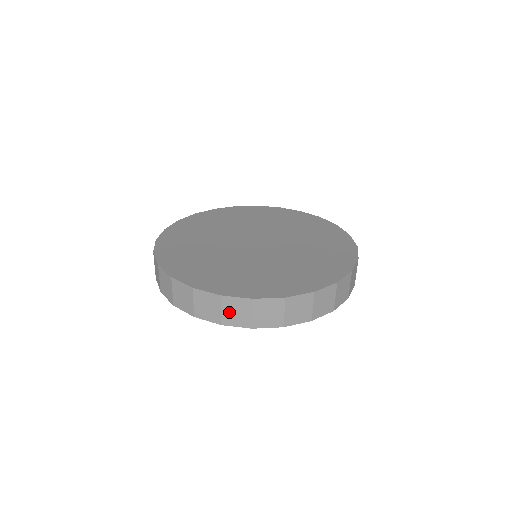
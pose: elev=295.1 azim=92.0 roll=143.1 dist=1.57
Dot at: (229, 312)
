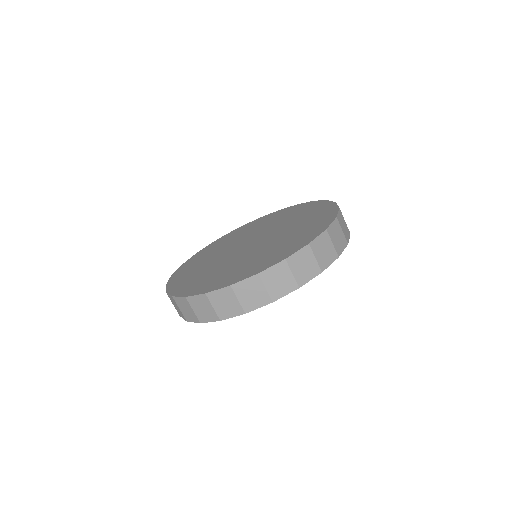
Dot at: (273, 285)
